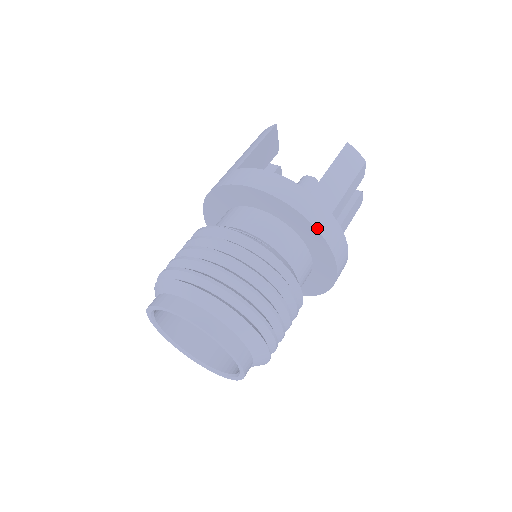
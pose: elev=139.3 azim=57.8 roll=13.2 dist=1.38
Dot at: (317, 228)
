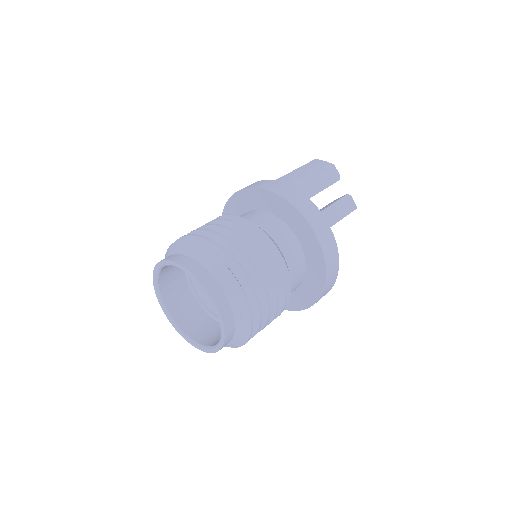
Dot at: (277, 194)
